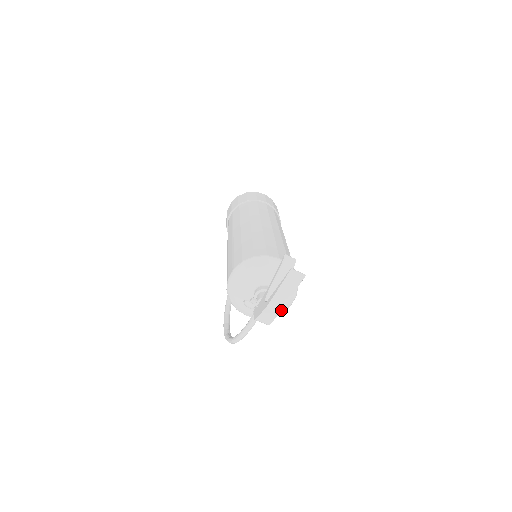
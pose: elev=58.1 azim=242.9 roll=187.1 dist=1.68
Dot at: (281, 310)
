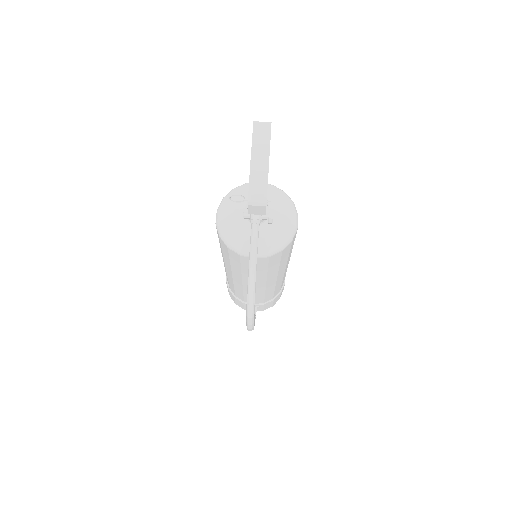
Dot at: (267, 171)
